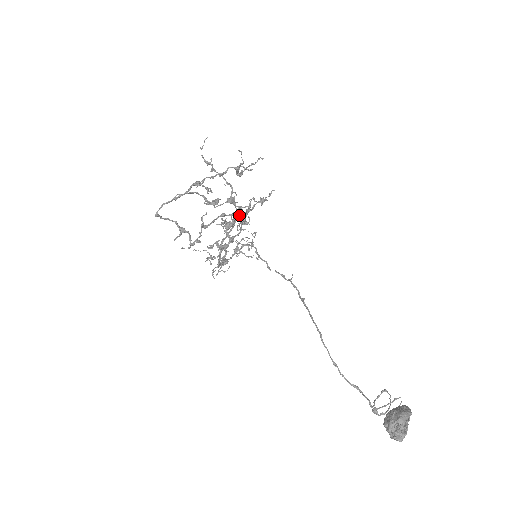
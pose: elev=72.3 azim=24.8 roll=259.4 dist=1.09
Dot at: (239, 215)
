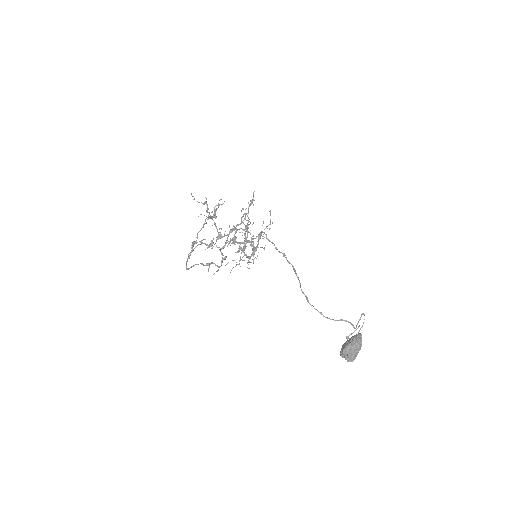
Dot at: (235, 233)
